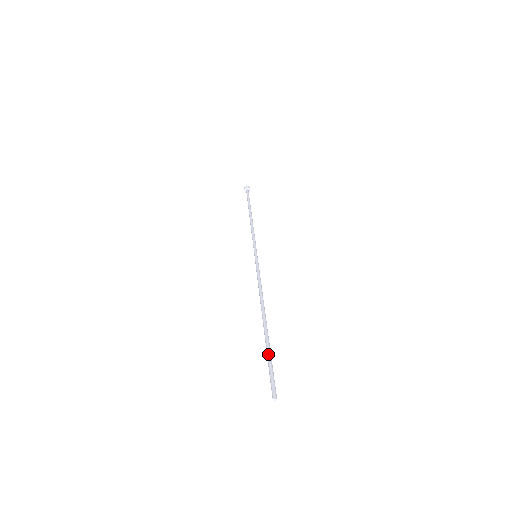
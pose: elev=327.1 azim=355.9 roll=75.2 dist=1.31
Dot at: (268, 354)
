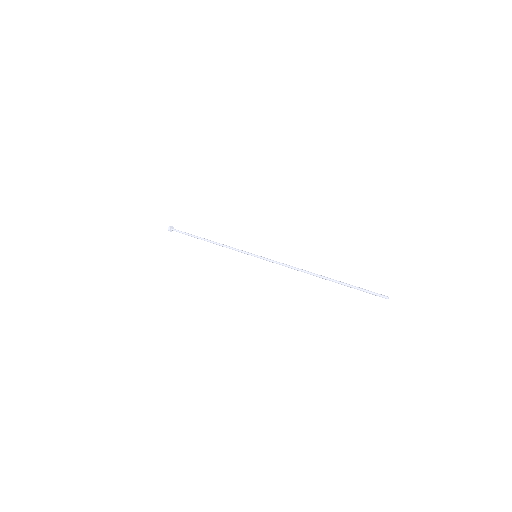
Dot at: occluded
